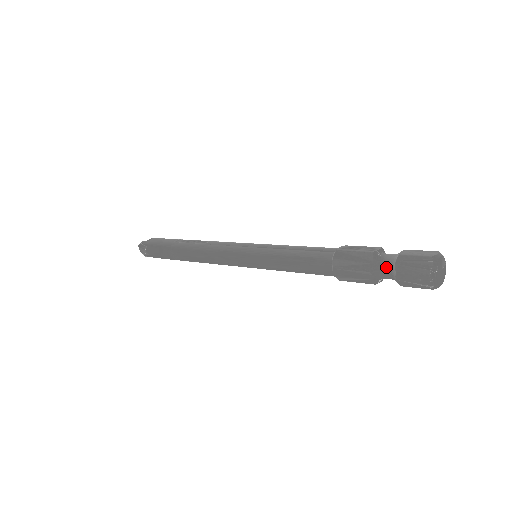
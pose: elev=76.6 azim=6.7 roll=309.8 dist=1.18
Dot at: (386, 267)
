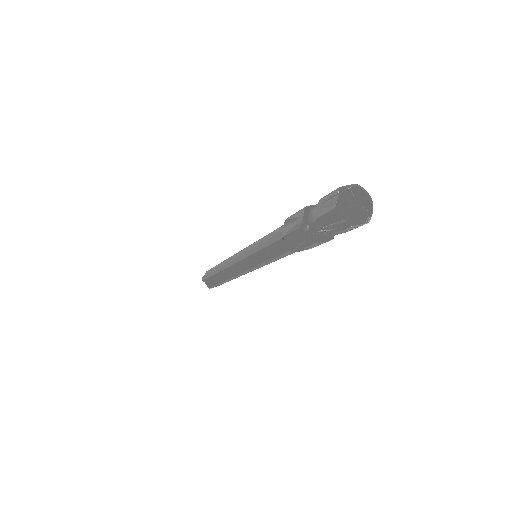
Dot at: occluded
